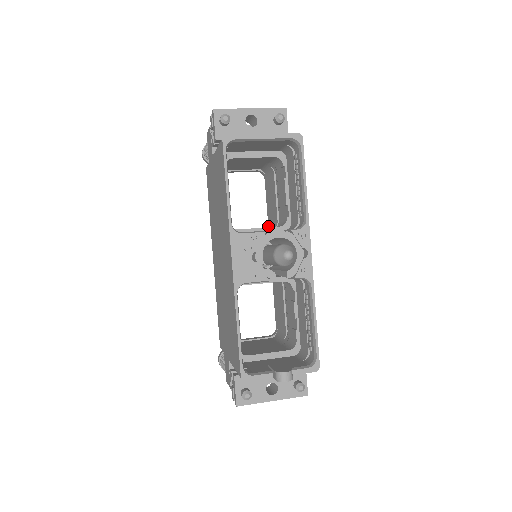
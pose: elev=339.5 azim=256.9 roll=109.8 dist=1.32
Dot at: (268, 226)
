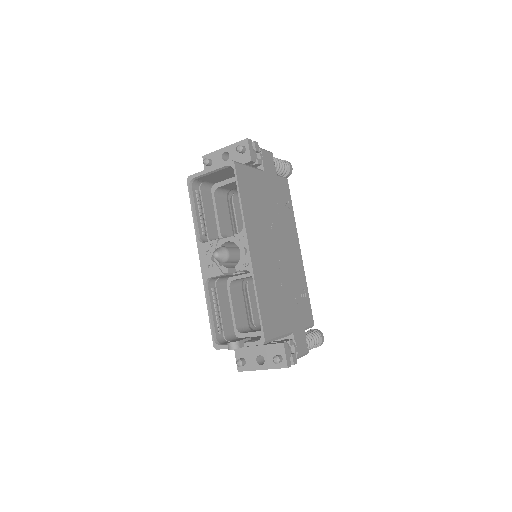
Dot at: occluded
